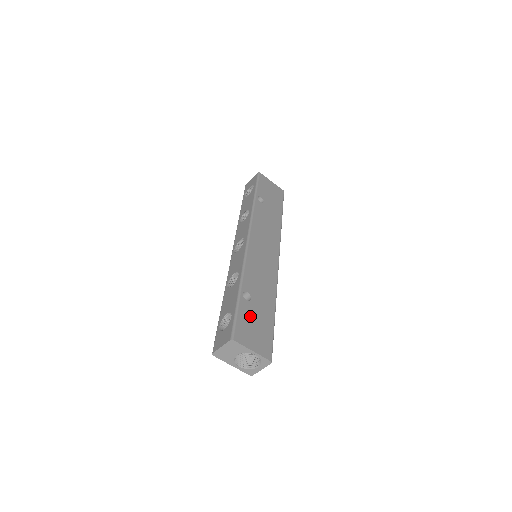
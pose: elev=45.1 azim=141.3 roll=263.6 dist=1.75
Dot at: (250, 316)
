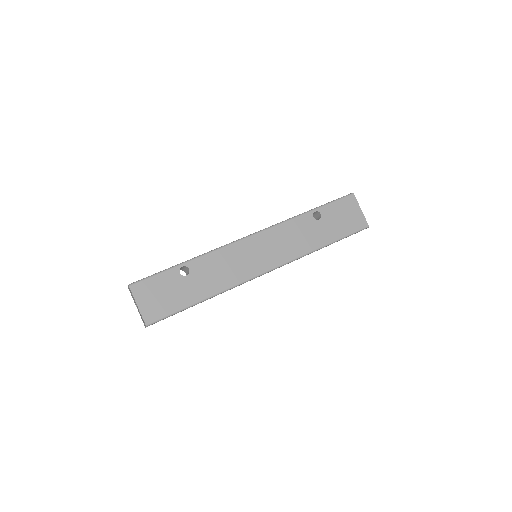
Dot at: (168, 285)
